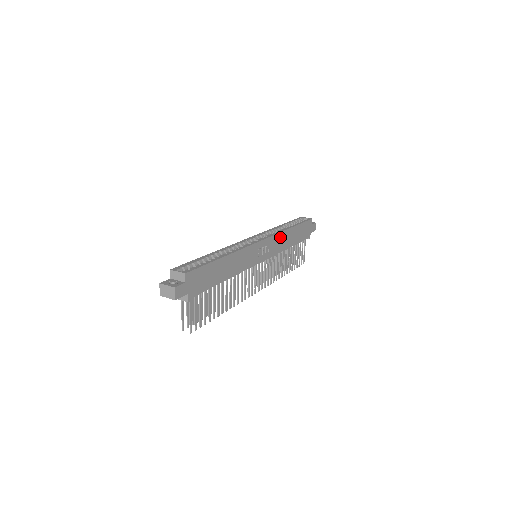
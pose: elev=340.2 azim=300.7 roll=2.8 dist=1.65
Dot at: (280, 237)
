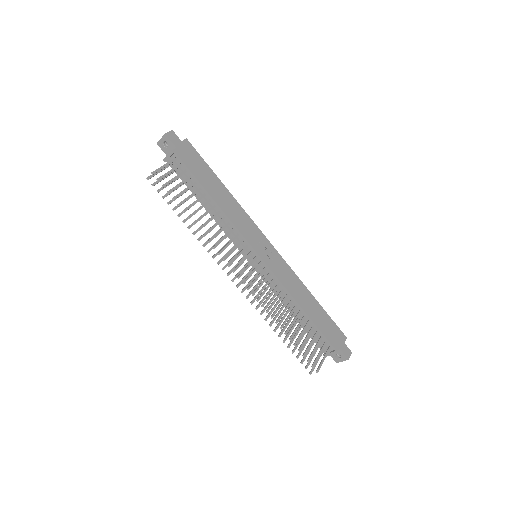
Dot at: (292, 276)
